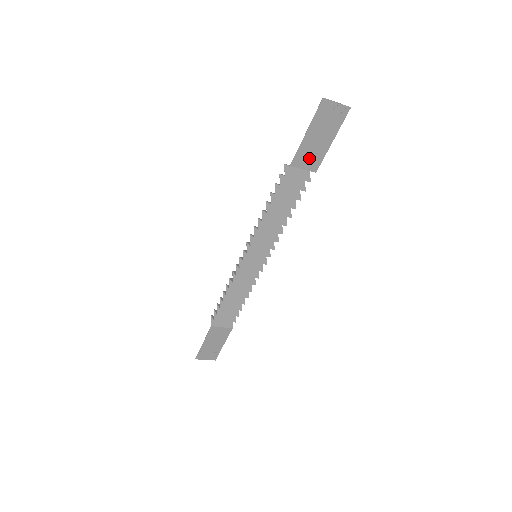
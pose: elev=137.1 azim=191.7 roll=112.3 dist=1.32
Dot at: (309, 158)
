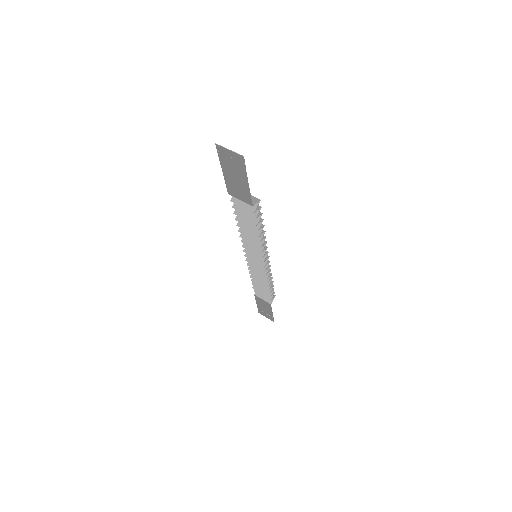
Dot at: (239, 192)
